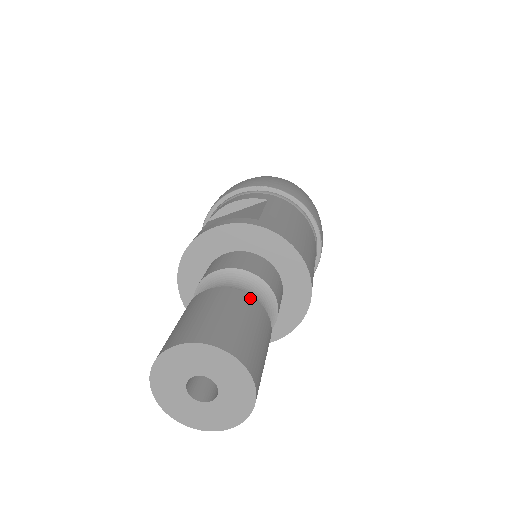
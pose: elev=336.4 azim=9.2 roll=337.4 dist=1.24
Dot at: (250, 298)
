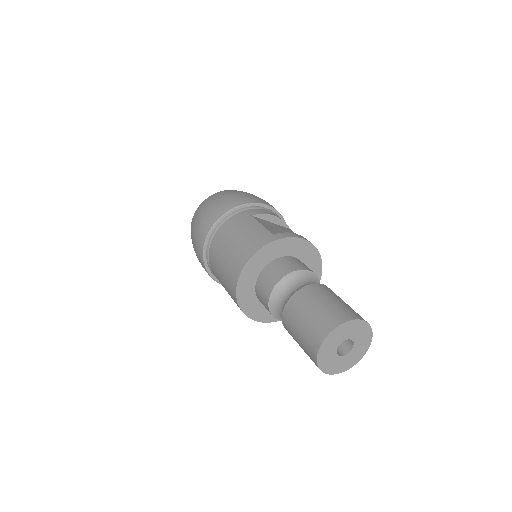
Dot at: occluded
